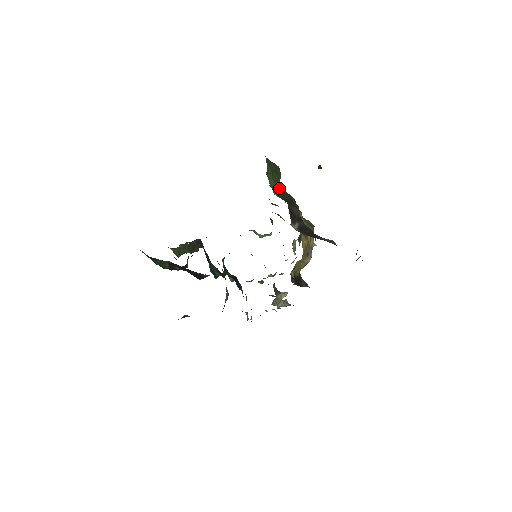
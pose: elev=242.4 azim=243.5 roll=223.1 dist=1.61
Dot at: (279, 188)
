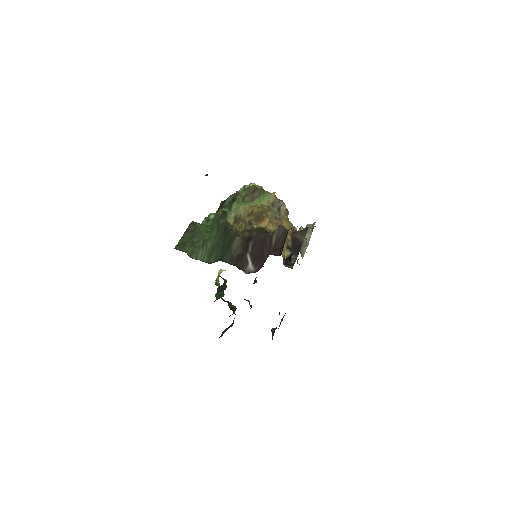
Dot at: (209, 242)
